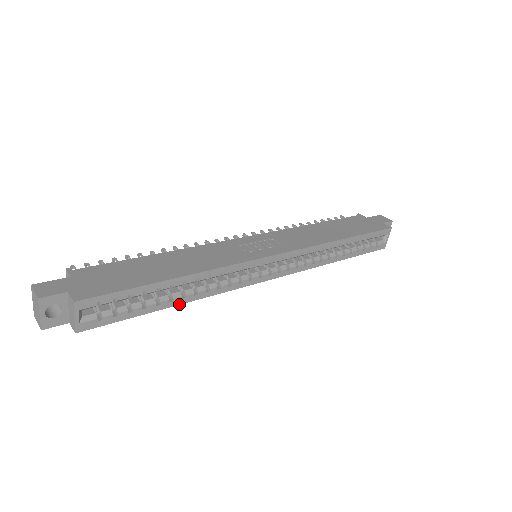
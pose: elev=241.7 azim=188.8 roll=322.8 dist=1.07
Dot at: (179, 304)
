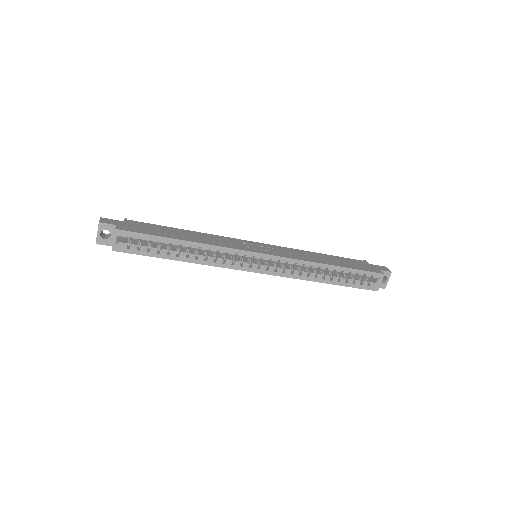
Dot at: (183, 261)
